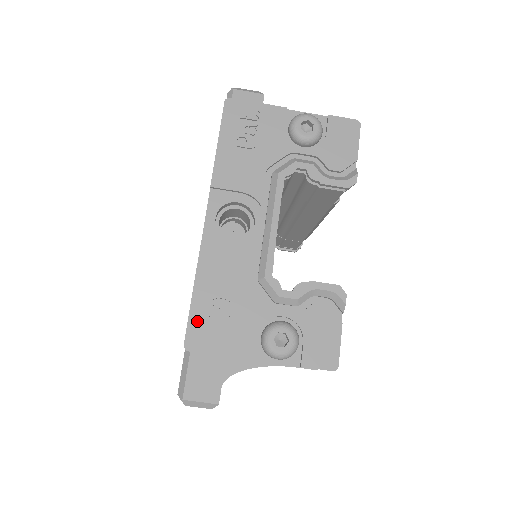
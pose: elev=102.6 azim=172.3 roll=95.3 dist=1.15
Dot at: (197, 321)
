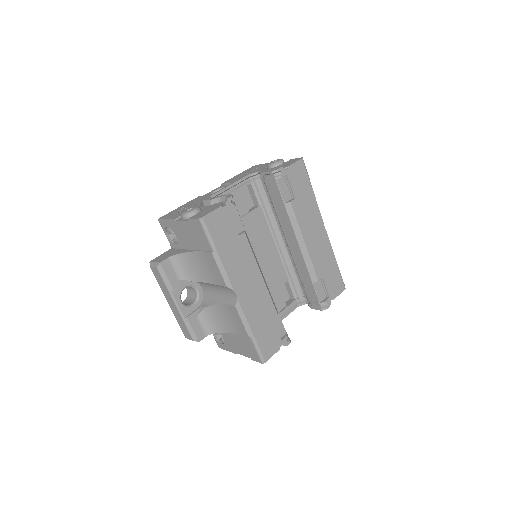
Dot at: (171, 213)
